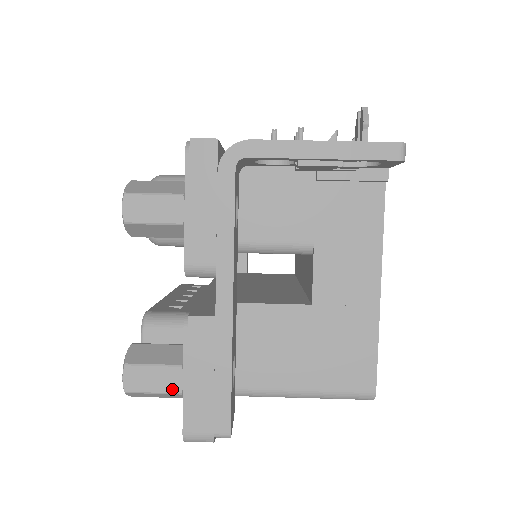
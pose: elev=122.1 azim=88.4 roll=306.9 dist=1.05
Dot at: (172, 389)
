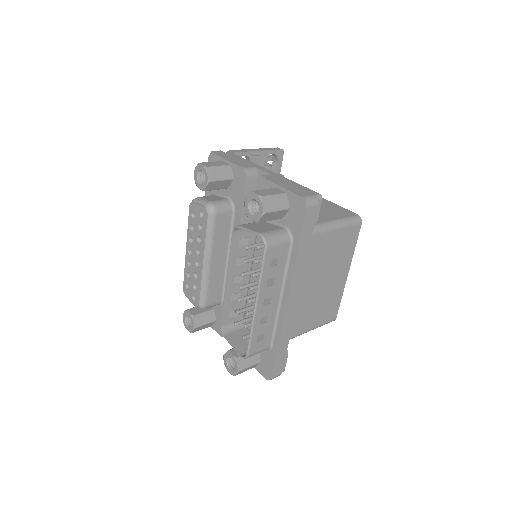
Dot at: (280, 192)
